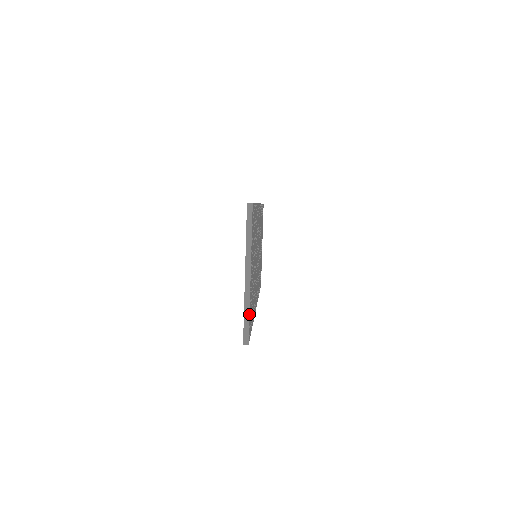
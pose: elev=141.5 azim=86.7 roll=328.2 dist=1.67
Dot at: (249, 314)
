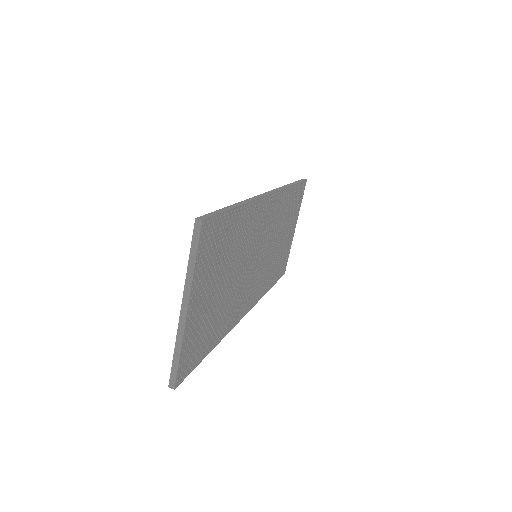
Dot at: (179, 355)
